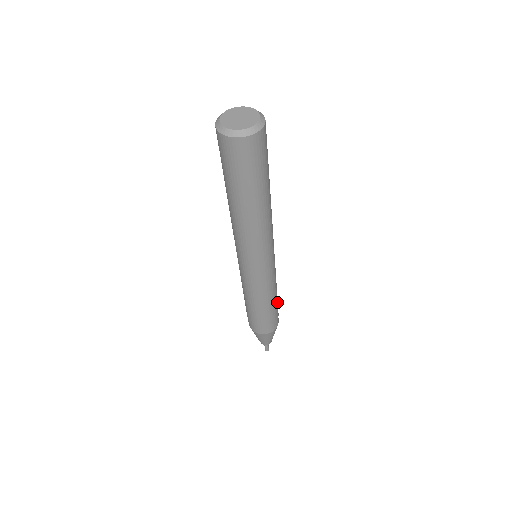
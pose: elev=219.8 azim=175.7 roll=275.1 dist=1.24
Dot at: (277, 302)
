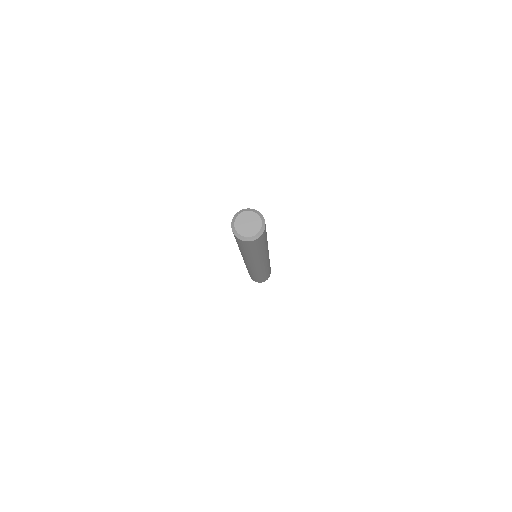
Dot at: occluded
